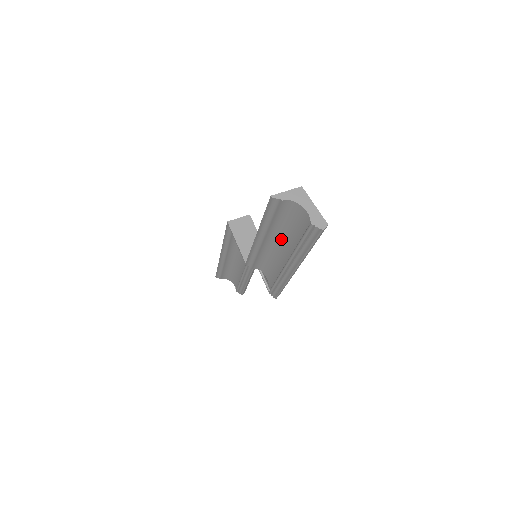
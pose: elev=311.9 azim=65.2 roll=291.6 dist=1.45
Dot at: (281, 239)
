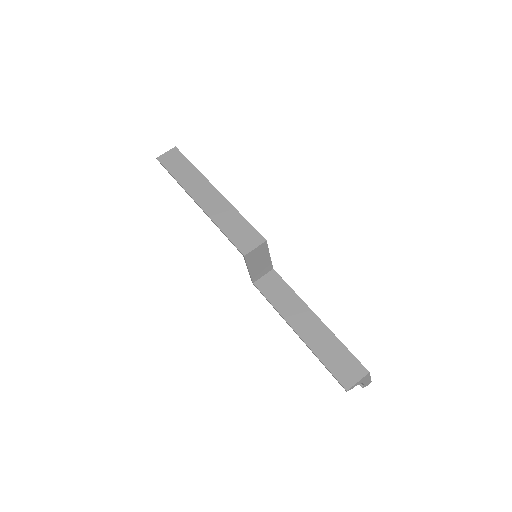
Dot at: occluded
